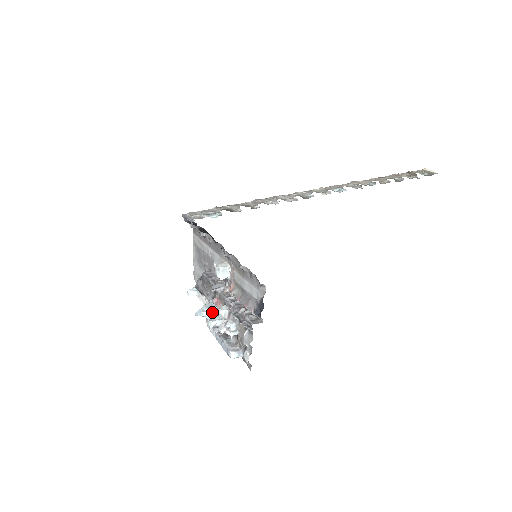
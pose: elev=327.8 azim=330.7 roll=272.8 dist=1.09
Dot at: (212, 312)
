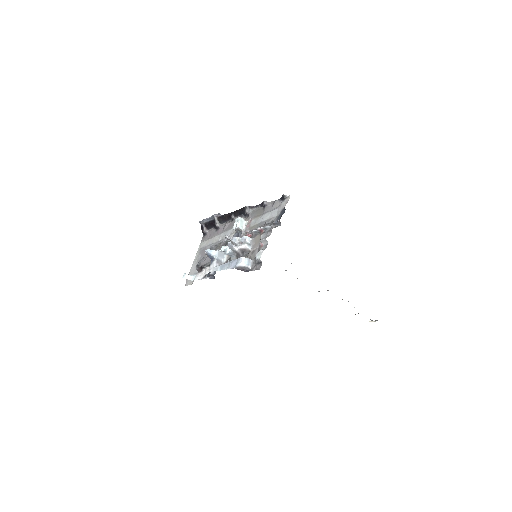
Dot at: (220, 254)
